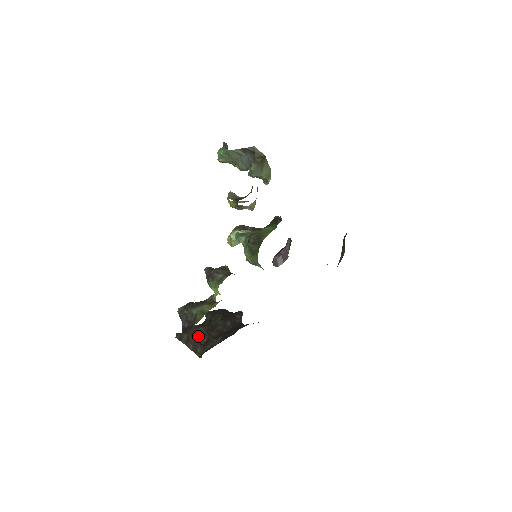
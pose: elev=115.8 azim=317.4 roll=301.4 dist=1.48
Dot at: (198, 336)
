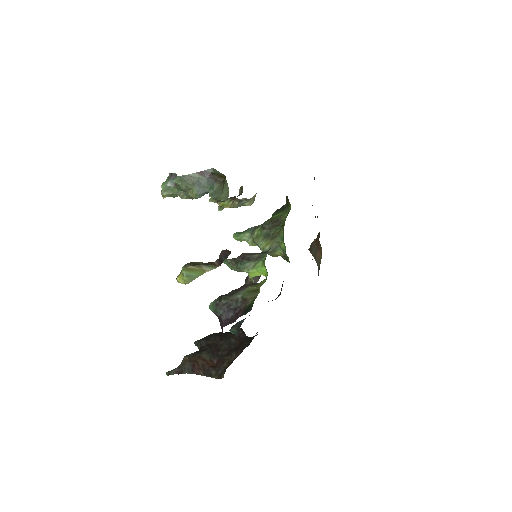
Dot at: (204, 360)
